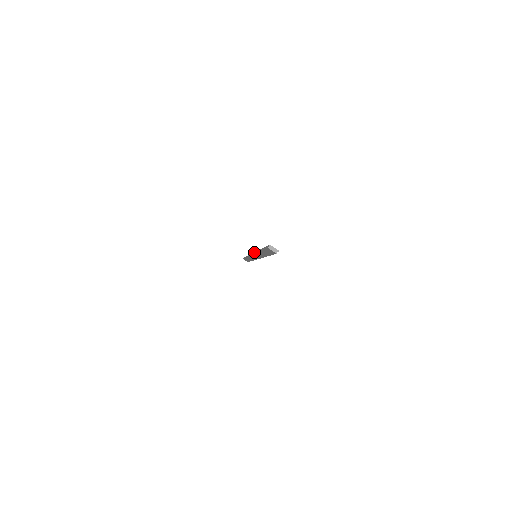
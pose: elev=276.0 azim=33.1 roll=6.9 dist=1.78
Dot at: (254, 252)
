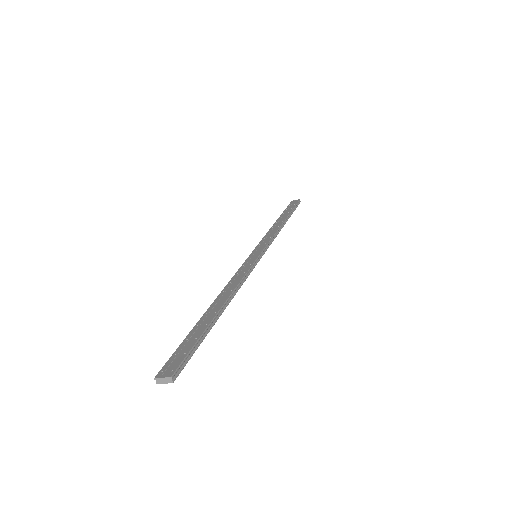
Dot at: (242, 265)
